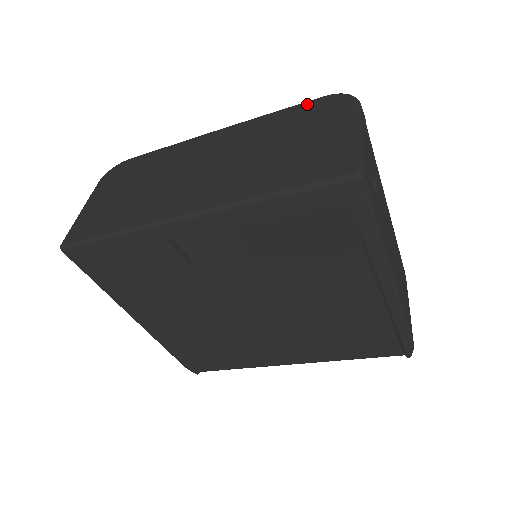
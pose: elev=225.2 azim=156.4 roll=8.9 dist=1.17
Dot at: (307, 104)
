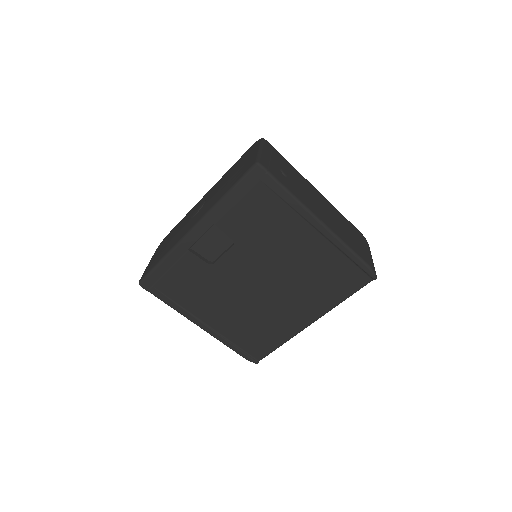
Dot at: (243, 155)
